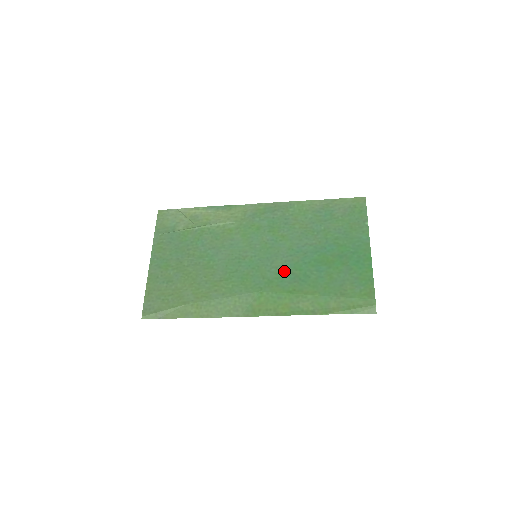
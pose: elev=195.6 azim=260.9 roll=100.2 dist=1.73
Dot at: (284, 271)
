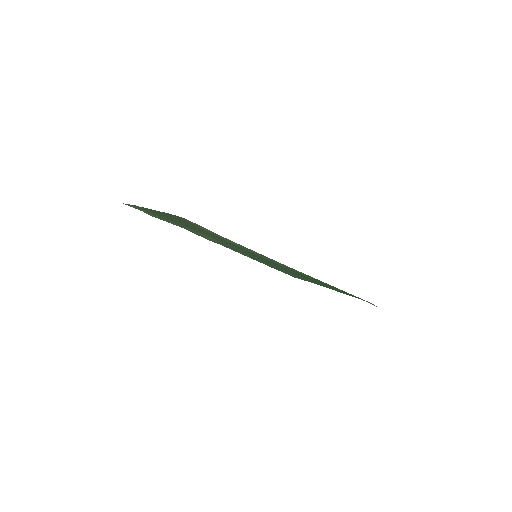
Dot at: occluded
